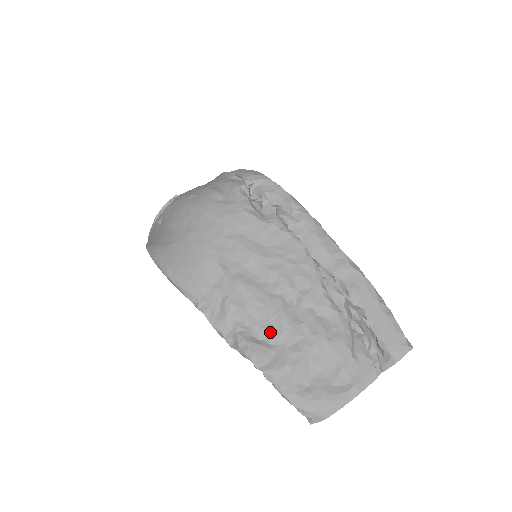
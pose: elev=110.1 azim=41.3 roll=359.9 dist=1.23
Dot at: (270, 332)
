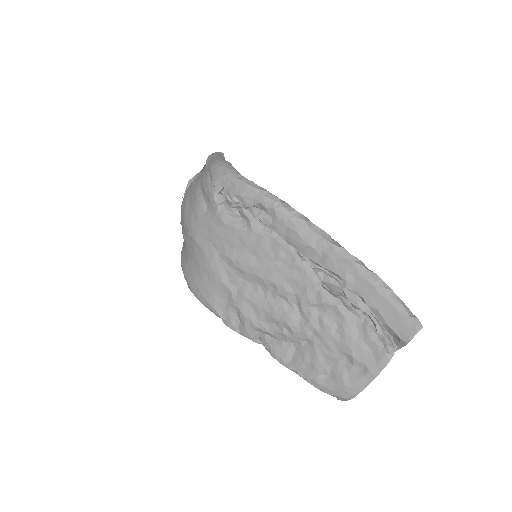
Dot at: (284, 335)
